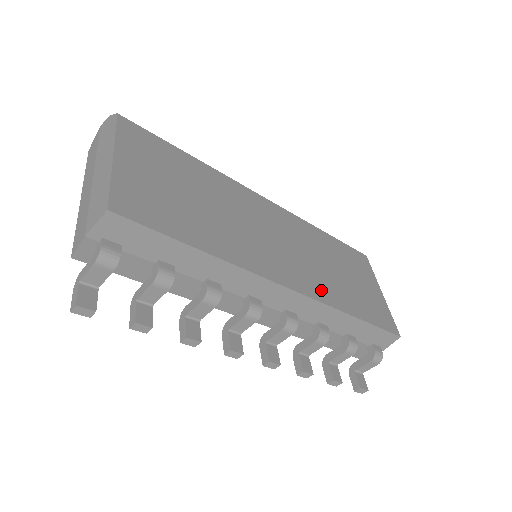
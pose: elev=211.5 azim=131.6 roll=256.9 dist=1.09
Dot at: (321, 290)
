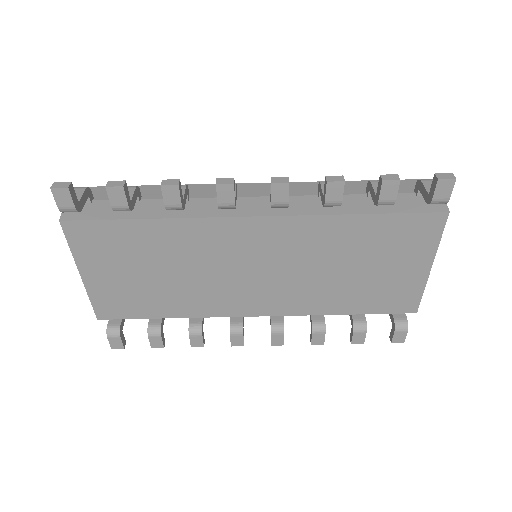
Dot at: occluded
